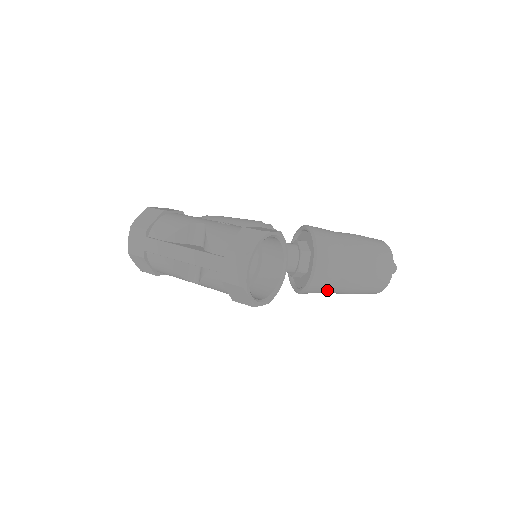
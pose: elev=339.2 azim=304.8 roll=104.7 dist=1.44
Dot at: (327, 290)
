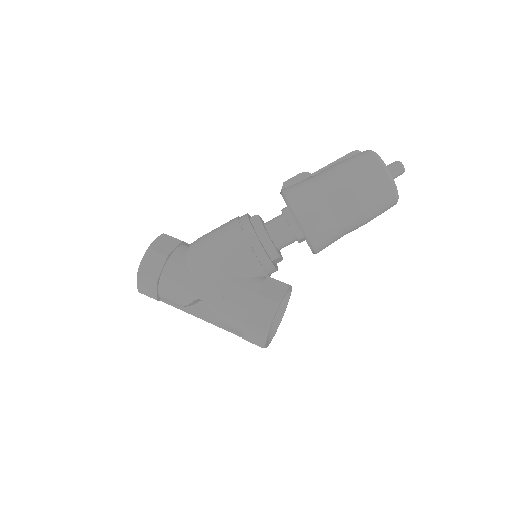
Dot at: occluded
